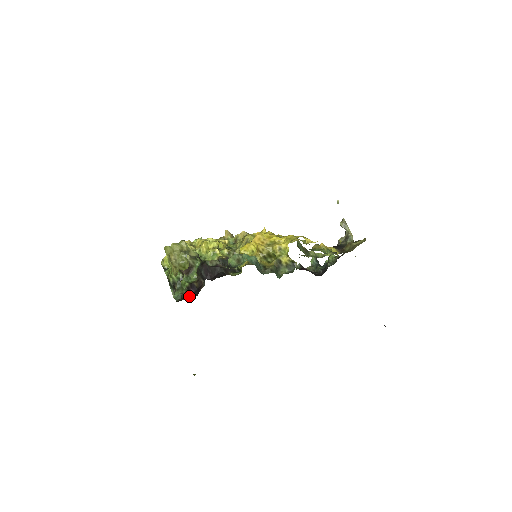
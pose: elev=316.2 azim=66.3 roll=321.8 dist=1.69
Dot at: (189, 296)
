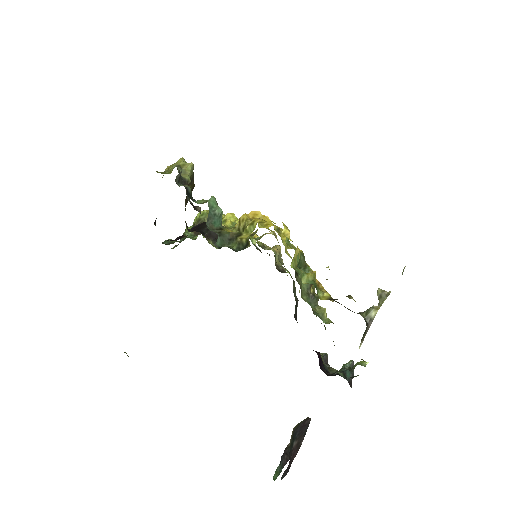
Dot at: (168, 240)
